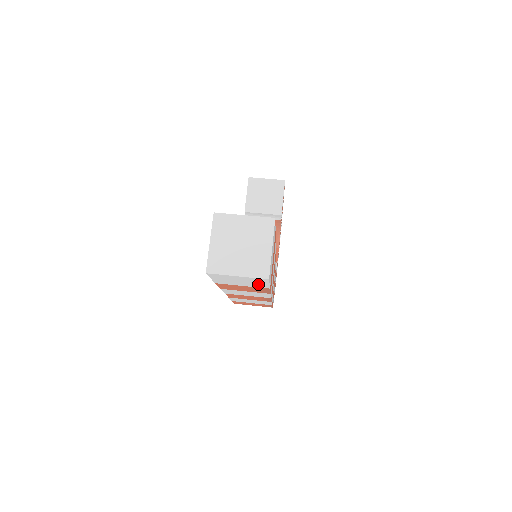
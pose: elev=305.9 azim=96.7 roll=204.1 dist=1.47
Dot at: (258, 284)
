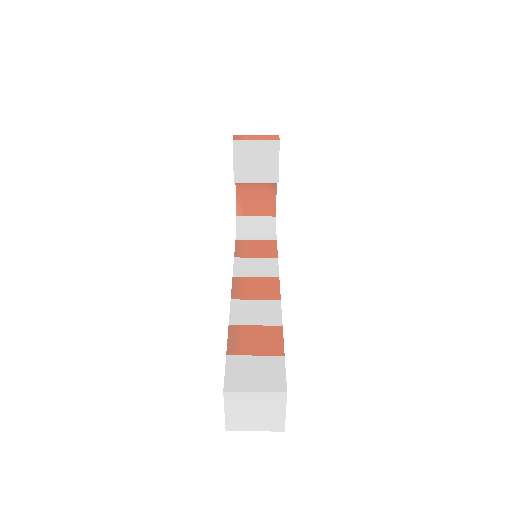
Dot at: occluded
